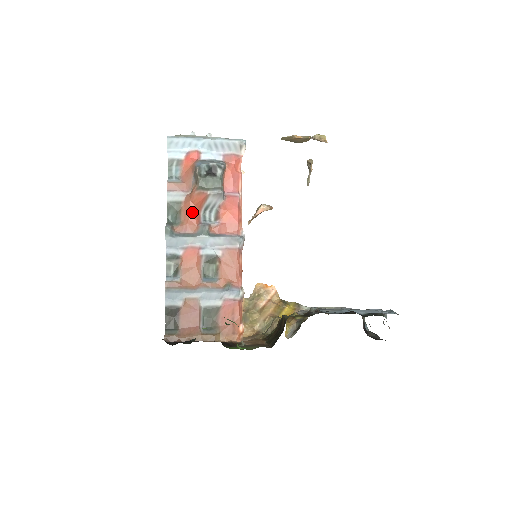
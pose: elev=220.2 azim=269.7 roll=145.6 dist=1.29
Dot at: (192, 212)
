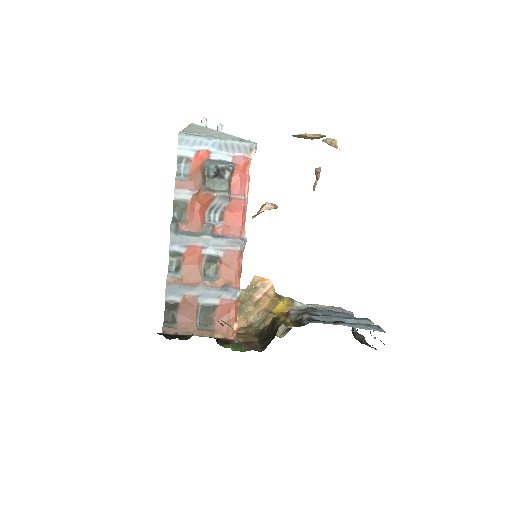
Dot at: (197, 212)
